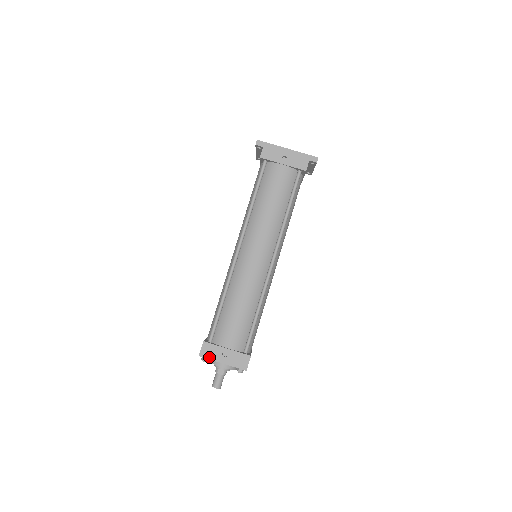
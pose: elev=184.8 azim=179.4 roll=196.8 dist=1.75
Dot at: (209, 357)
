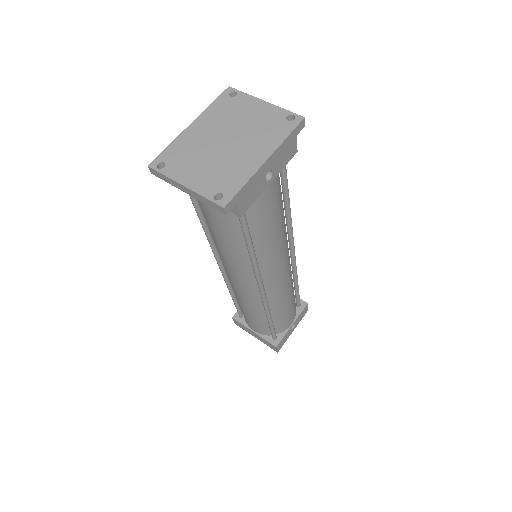
Dot at: occluded
